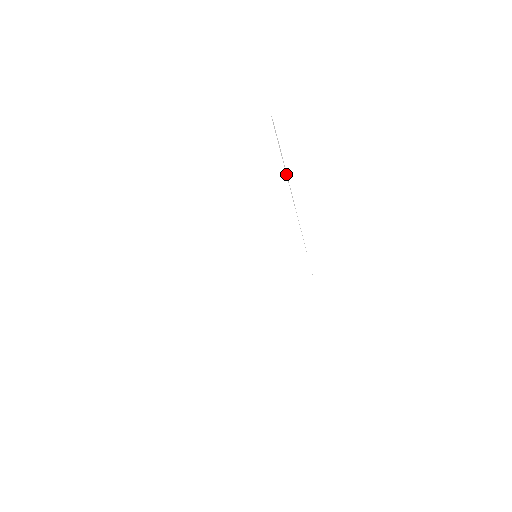
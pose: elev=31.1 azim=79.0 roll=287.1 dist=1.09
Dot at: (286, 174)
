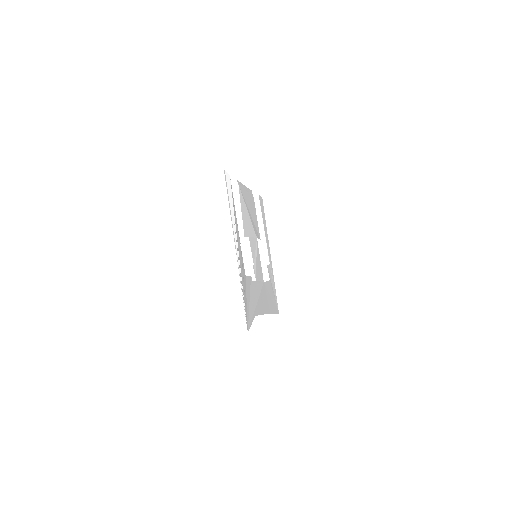
Dot at: (235, 240)
